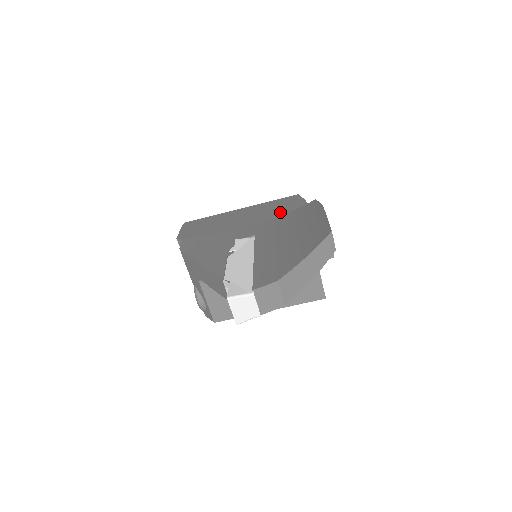
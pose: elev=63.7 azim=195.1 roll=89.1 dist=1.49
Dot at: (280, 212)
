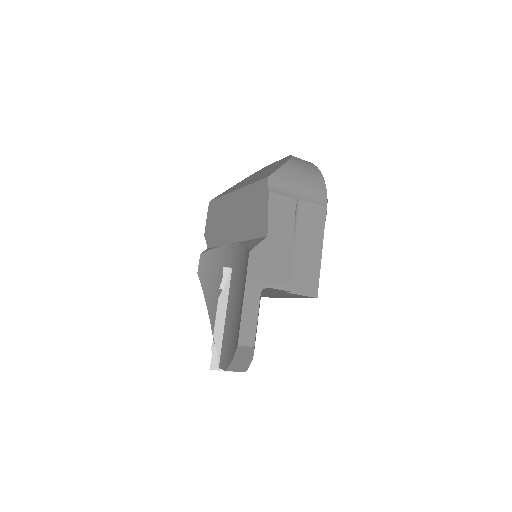
Dot at: (251, 222)
